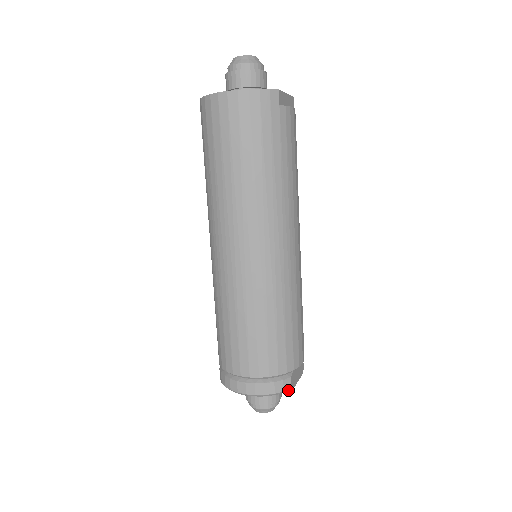
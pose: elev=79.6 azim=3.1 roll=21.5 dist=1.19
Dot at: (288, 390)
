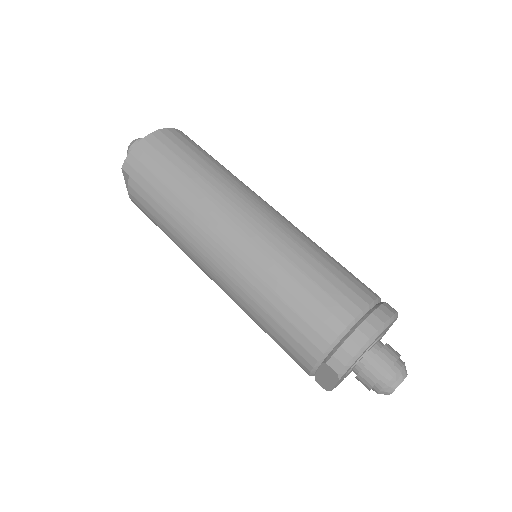
Dot at: (397, 314)
